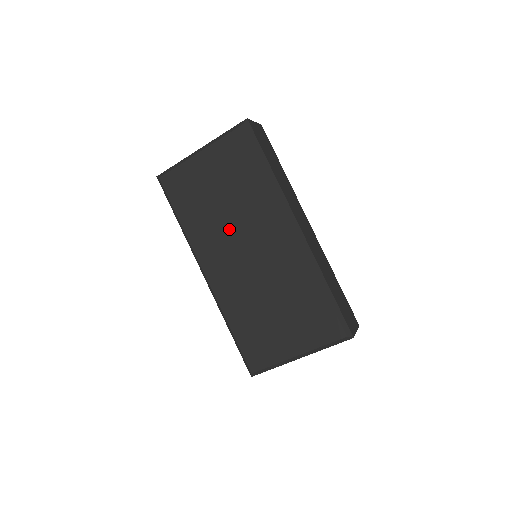
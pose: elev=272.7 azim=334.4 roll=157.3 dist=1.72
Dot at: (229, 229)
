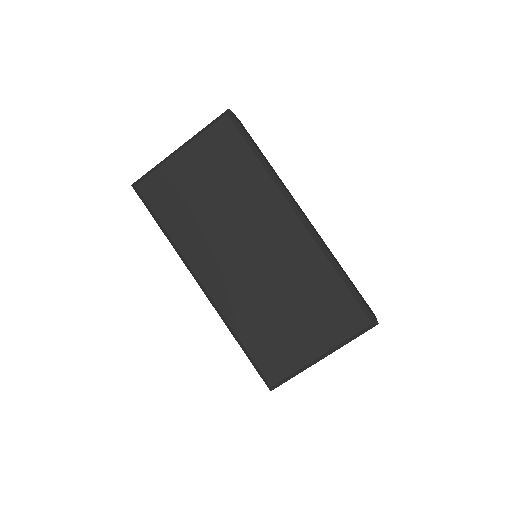
Dot at: (224, 229)
